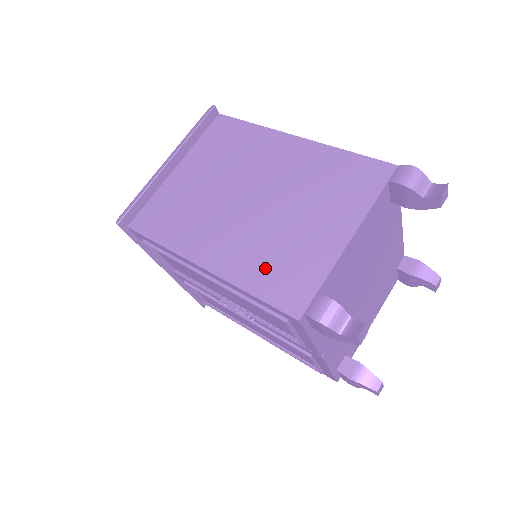
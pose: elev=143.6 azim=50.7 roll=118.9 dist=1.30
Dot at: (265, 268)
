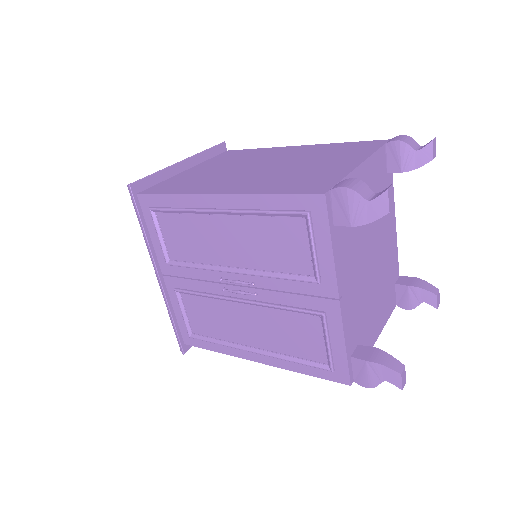
Dot at: (283, 183)
